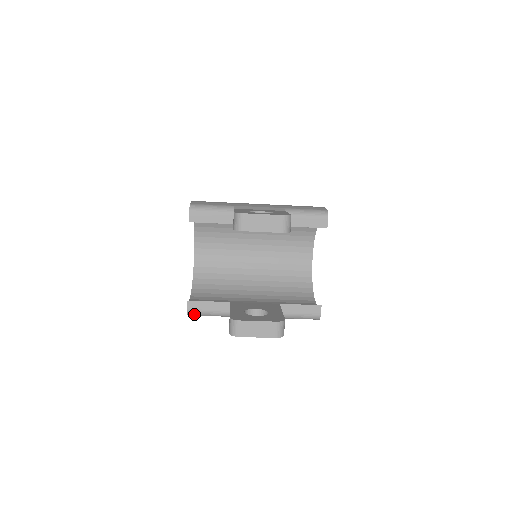
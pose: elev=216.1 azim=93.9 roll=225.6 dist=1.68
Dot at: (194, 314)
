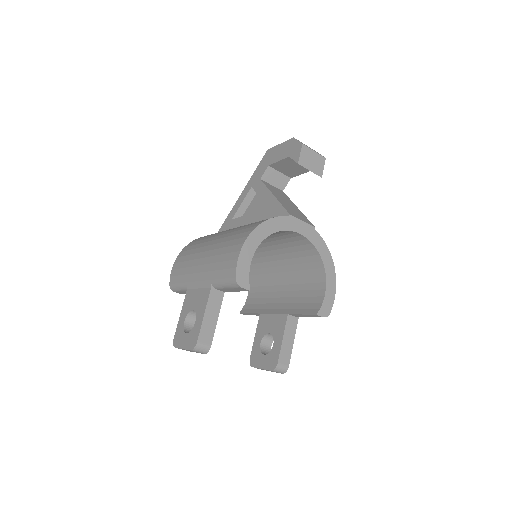
Dot at: occluded
